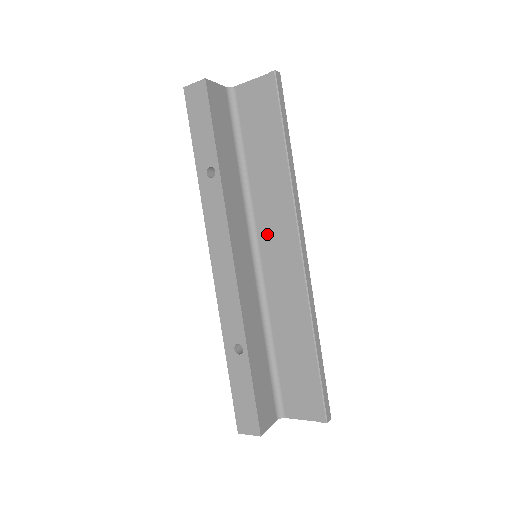
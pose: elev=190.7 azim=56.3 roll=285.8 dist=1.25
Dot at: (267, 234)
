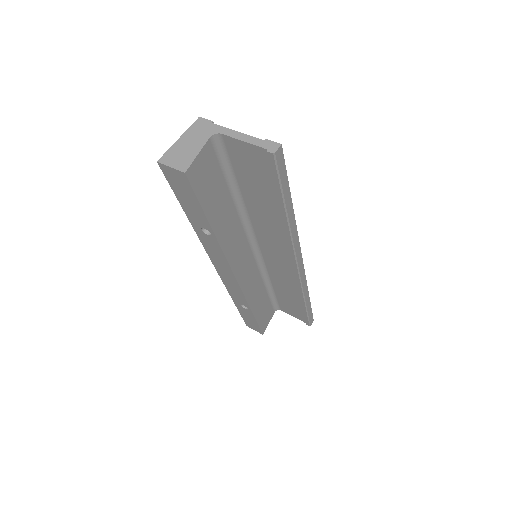
Dot at: (266, 244)
